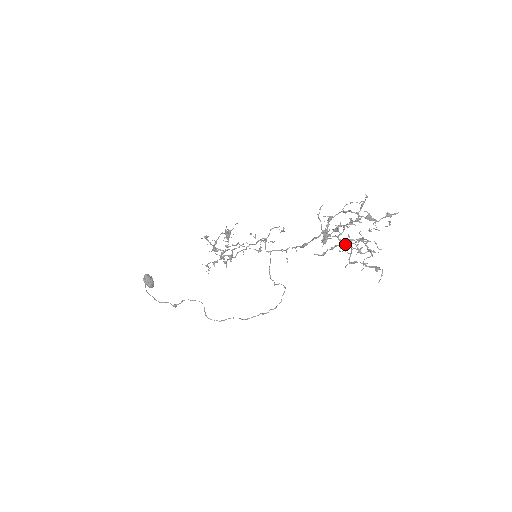
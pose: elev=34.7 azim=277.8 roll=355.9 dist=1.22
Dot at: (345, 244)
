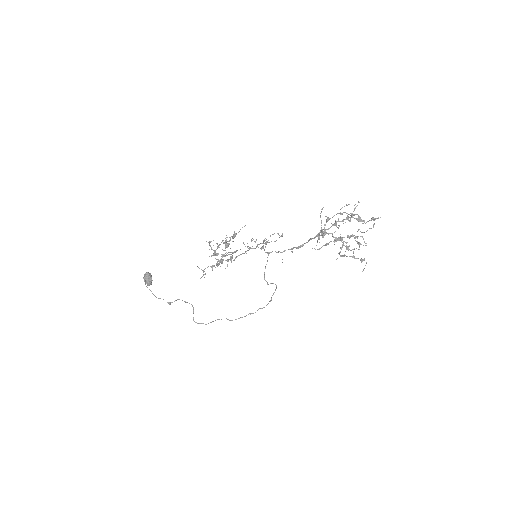
Dot at: (338, 240)
